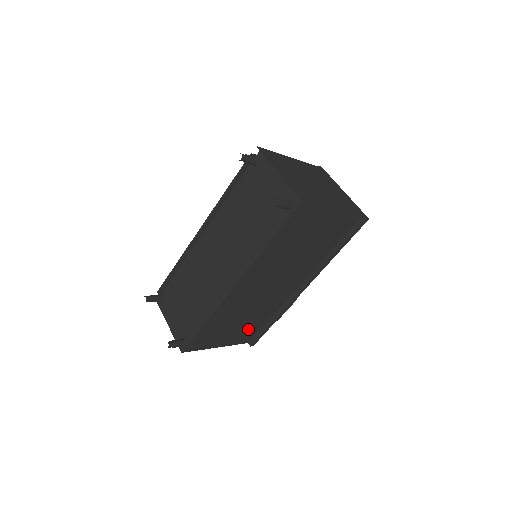
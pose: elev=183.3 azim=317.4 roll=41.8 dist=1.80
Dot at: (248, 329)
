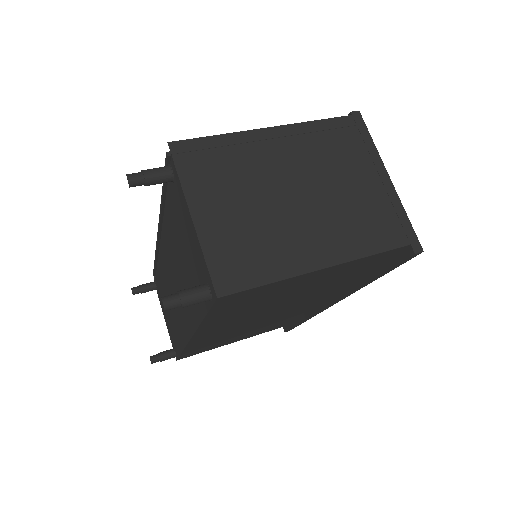
Dot at: (268, 327)
